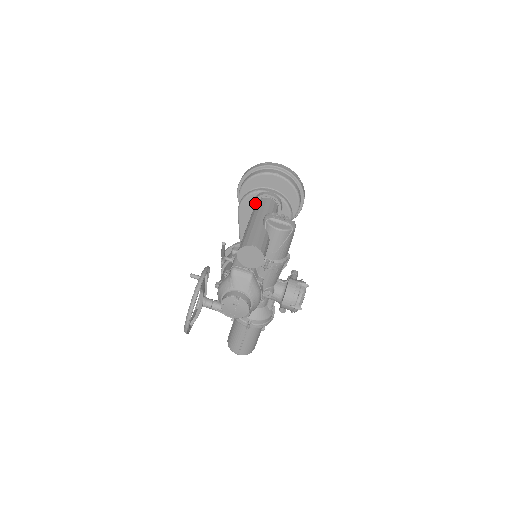
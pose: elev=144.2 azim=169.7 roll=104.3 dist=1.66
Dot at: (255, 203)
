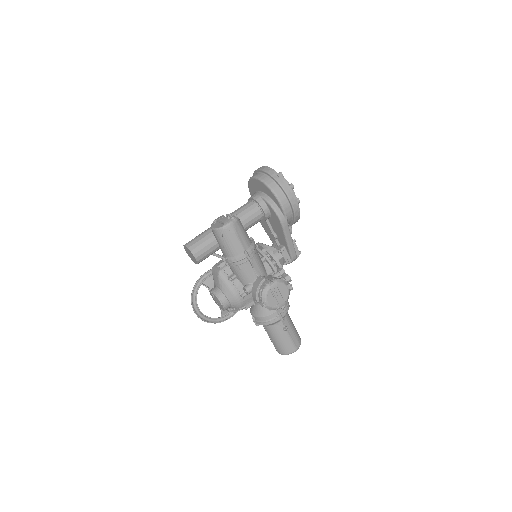
Dot at: occluded
